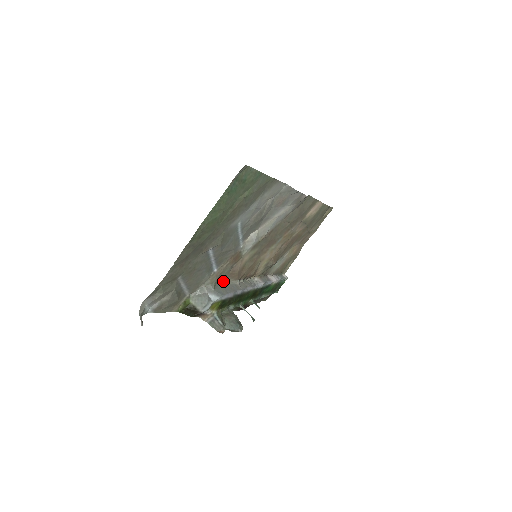
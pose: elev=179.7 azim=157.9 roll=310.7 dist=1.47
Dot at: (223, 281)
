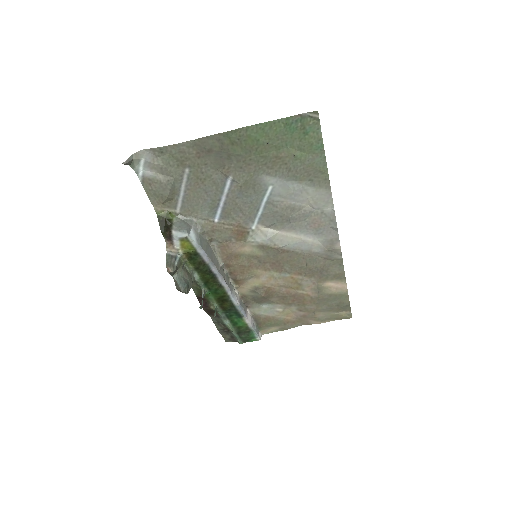
Dot at: (212, 245)
